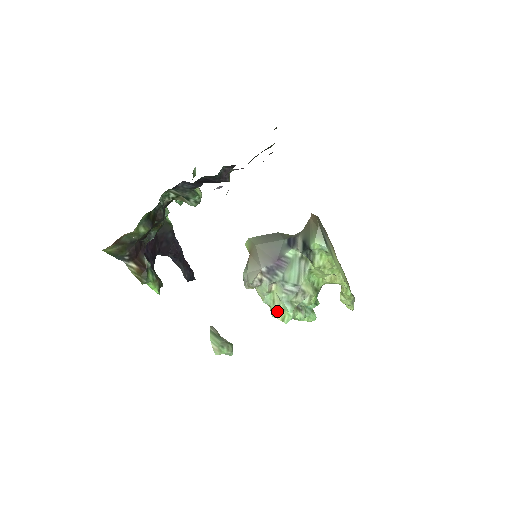
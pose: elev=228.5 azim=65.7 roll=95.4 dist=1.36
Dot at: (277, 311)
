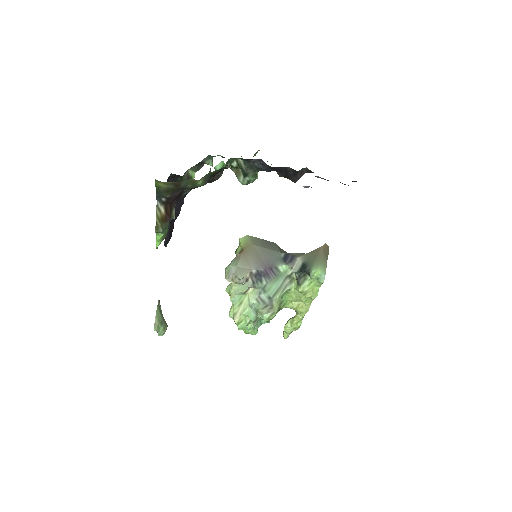
Dot at: (238, 313)
